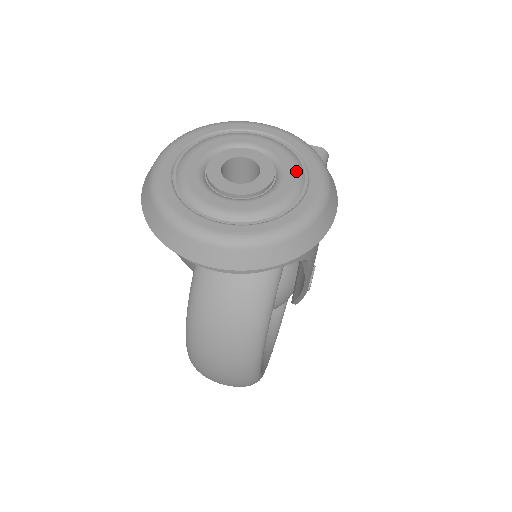
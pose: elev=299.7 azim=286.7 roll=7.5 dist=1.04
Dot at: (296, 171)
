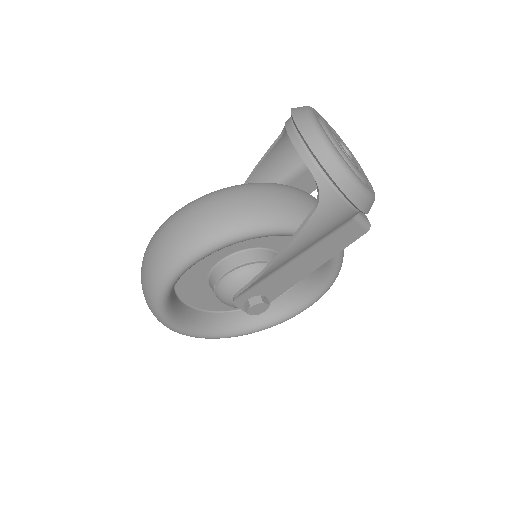
Dot at: (364, 178)
